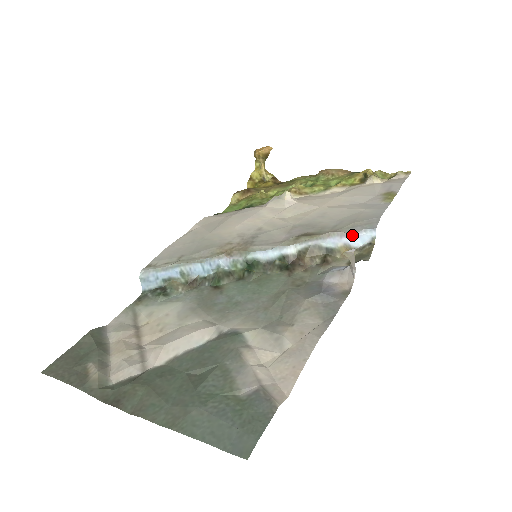
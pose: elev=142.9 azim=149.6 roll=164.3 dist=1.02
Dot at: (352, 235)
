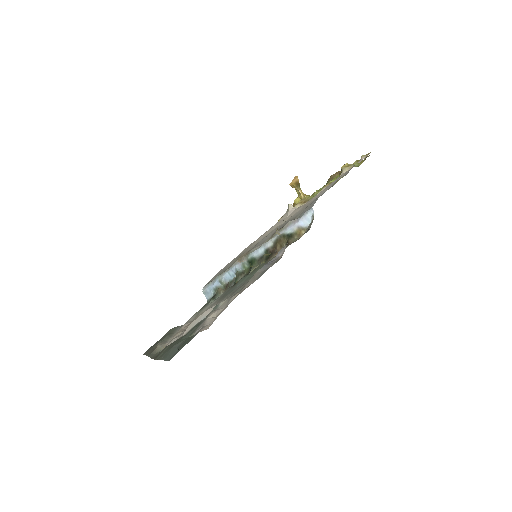
Dot at: (300, 219)
